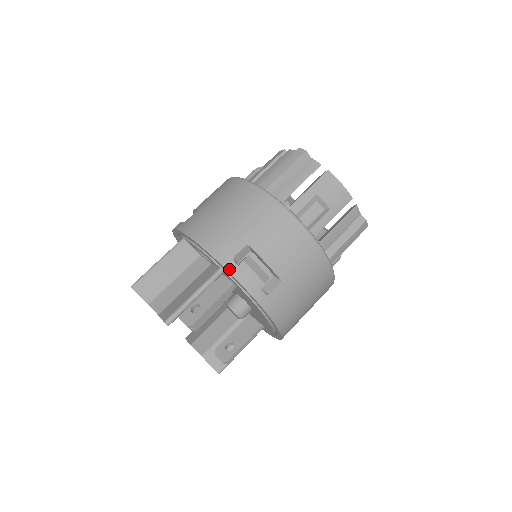
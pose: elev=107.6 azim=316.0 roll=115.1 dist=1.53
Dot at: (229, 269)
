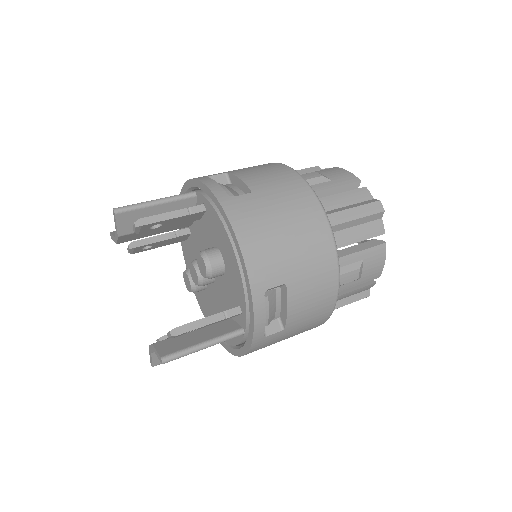
Dot at: (199, 179)
